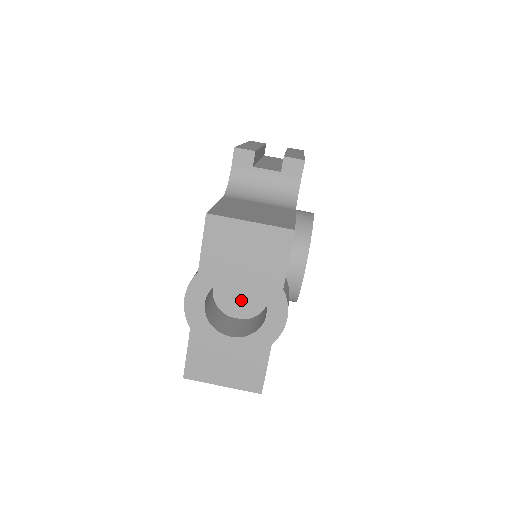
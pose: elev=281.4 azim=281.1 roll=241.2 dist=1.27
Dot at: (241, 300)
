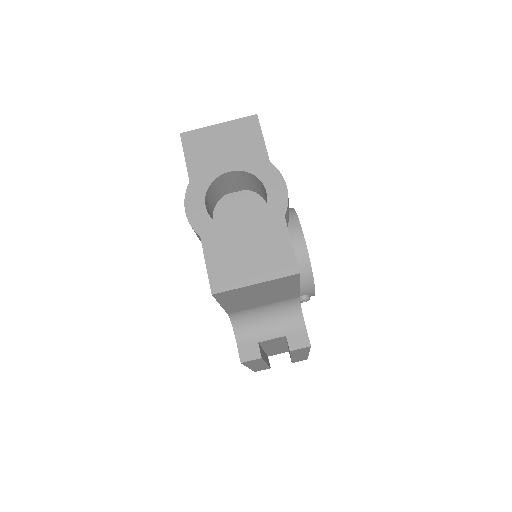
Dot at: occluded
